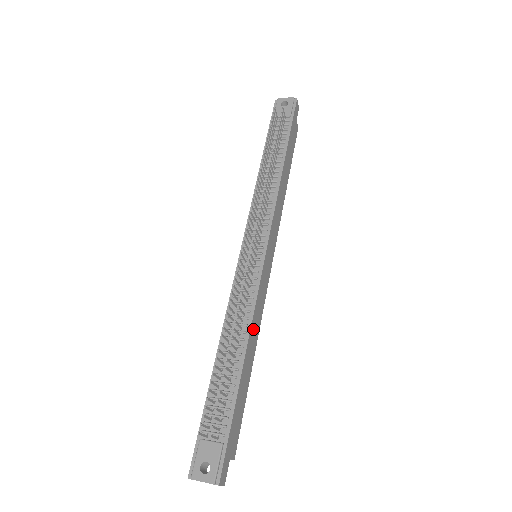
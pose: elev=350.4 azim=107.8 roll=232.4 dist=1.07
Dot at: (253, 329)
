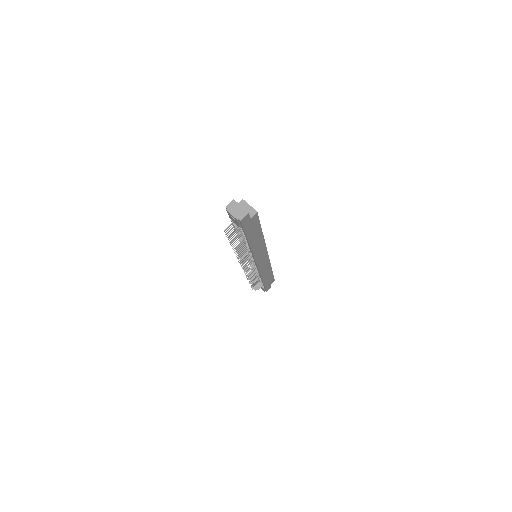
Dot at: (264, 274)
